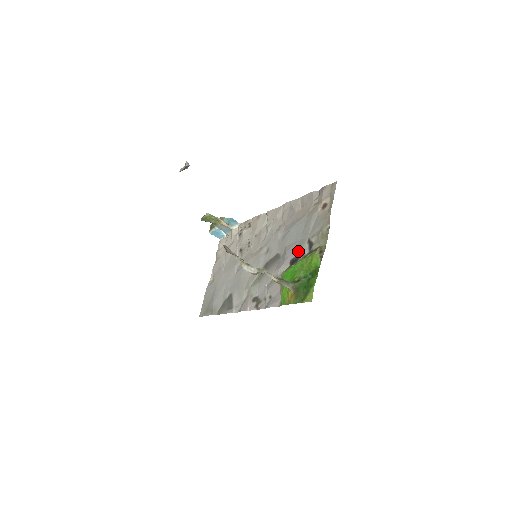
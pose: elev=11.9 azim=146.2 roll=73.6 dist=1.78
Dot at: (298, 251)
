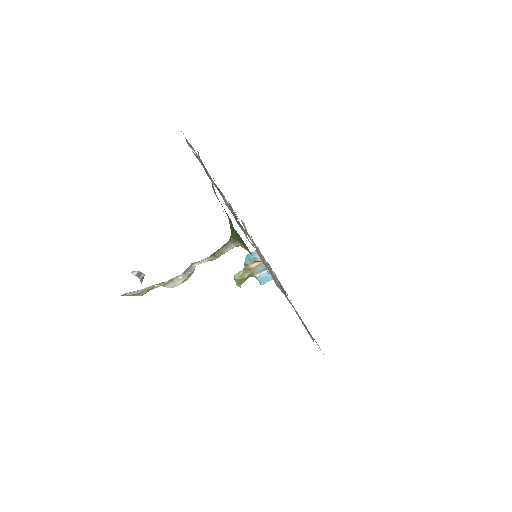
Dot at: occluded
